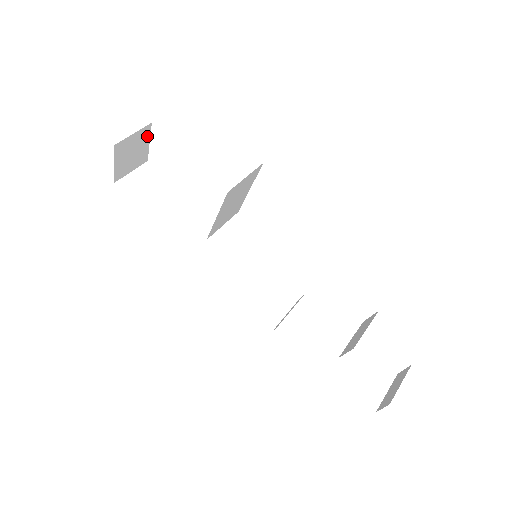
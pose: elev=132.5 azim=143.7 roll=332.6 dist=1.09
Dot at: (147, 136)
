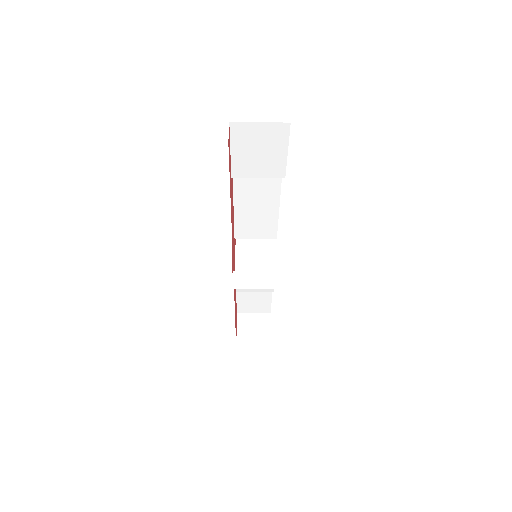
Dot at: (268, 323)
